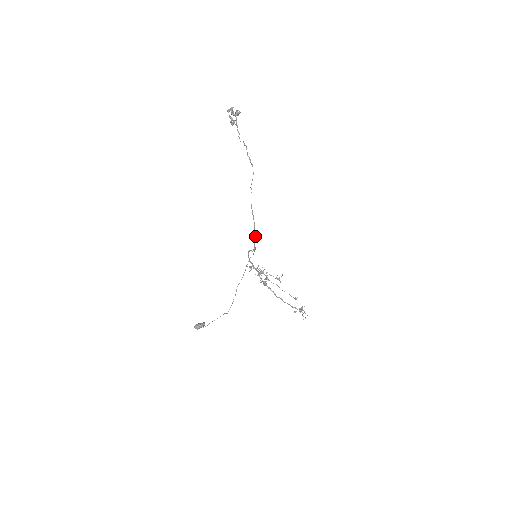
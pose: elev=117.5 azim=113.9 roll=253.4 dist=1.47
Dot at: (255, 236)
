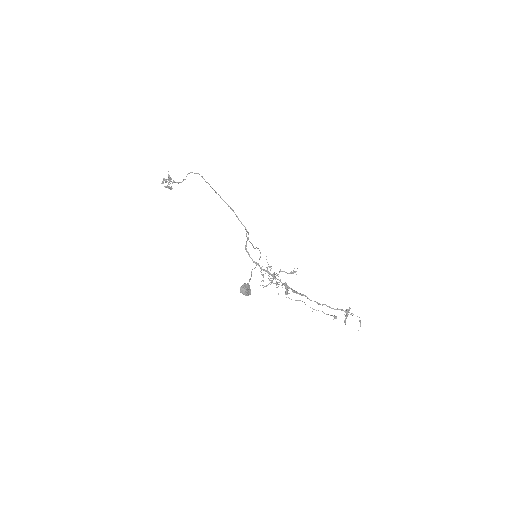
Dot at: (237, 217)
